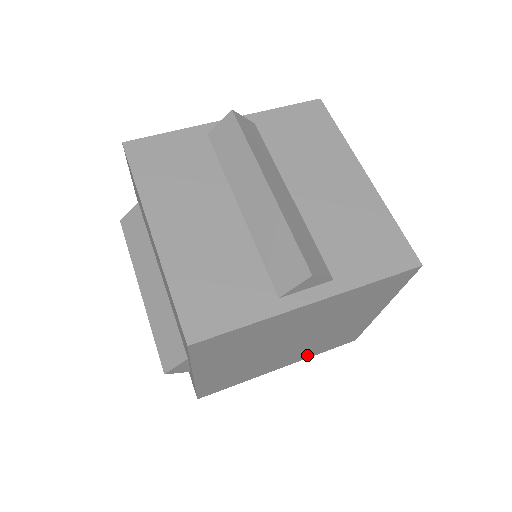
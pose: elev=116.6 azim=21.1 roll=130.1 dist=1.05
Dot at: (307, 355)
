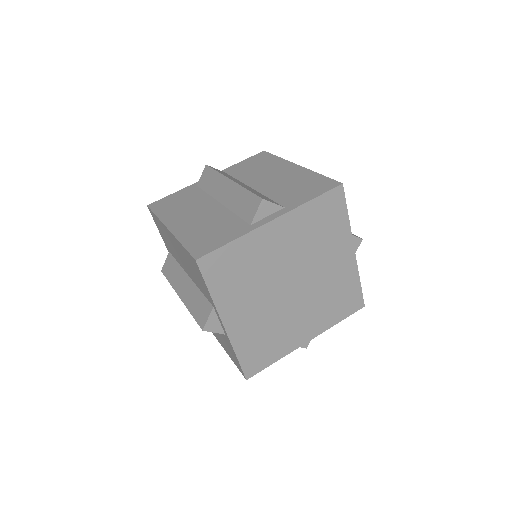
Dot at: (324, 322)
